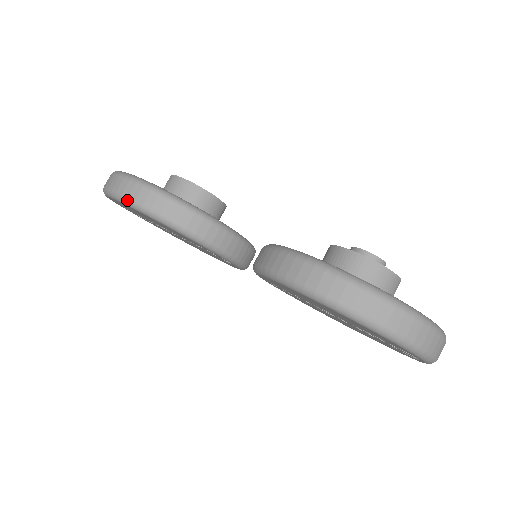
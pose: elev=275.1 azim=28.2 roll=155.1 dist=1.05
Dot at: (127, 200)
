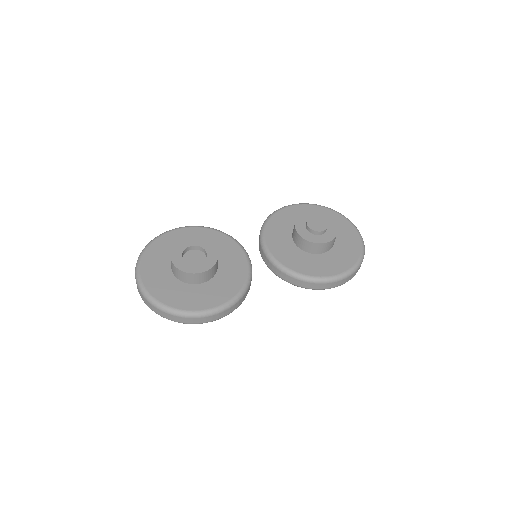
Dot at: occluded
